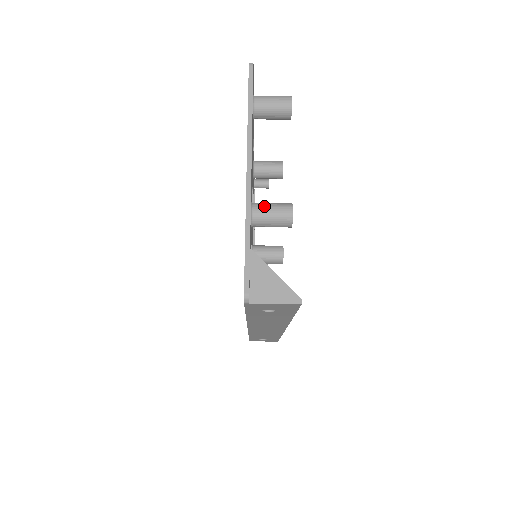
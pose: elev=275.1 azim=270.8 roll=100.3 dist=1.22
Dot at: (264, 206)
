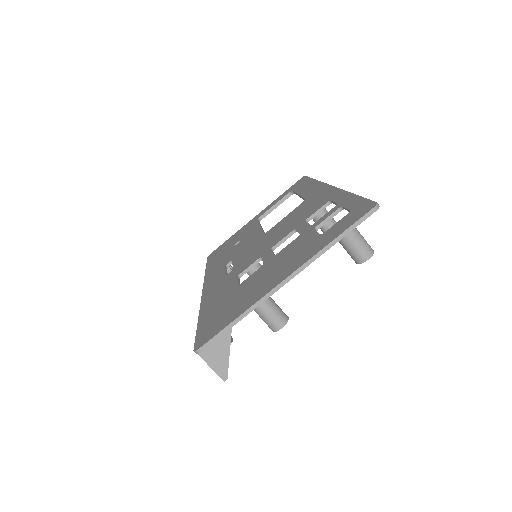
Dot at: (270, 307)
